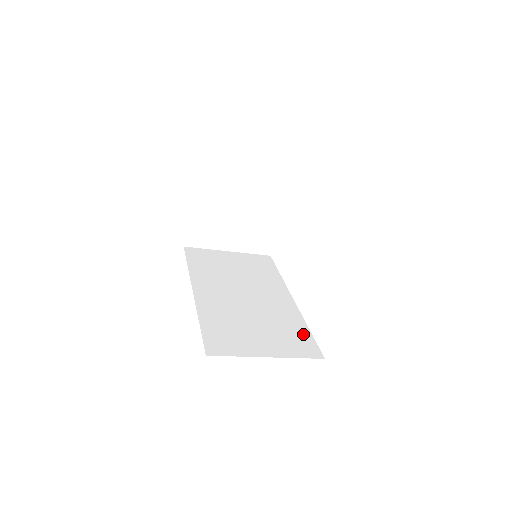
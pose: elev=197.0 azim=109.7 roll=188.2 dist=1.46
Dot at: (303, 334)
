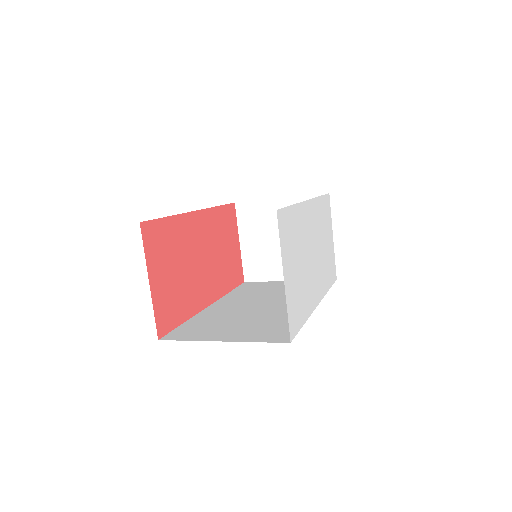
Dot at: occluded
